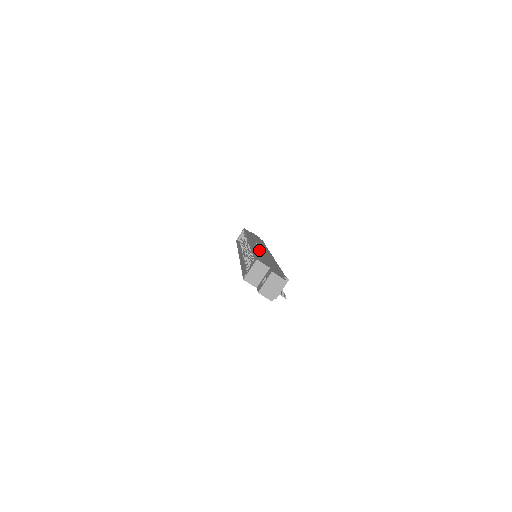
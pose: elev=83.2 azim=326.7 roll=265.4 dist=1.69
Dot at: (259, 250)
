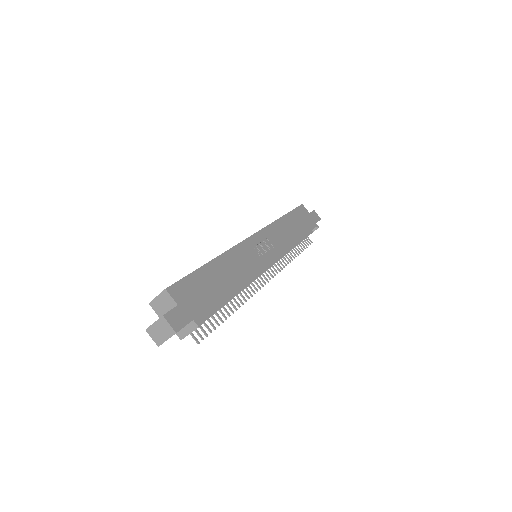
Dot at: (237, 258)
